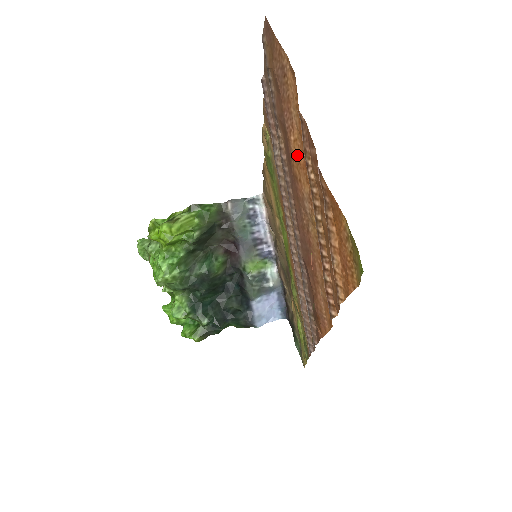
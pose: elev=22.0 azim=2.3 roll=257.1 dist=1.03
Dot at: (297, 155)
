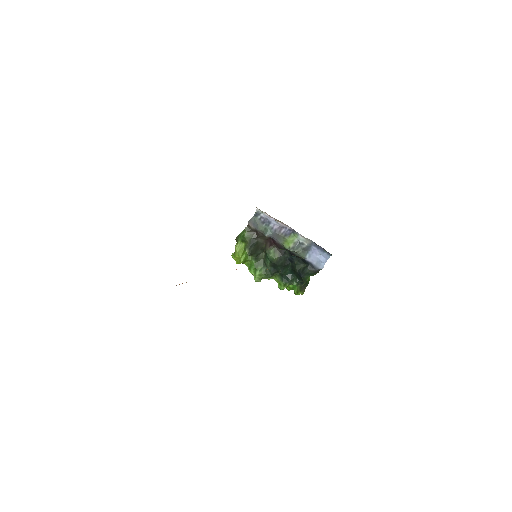
Dot at: occluded
